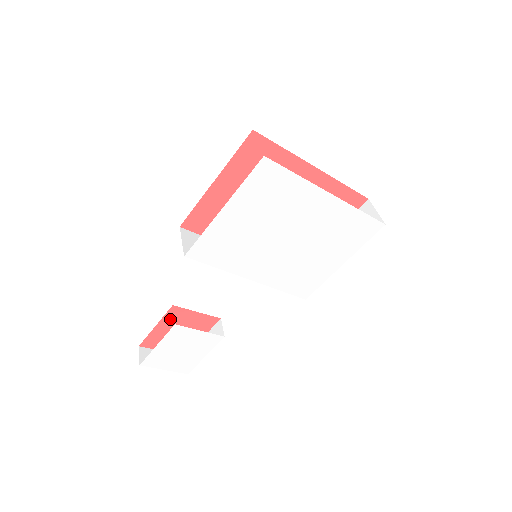
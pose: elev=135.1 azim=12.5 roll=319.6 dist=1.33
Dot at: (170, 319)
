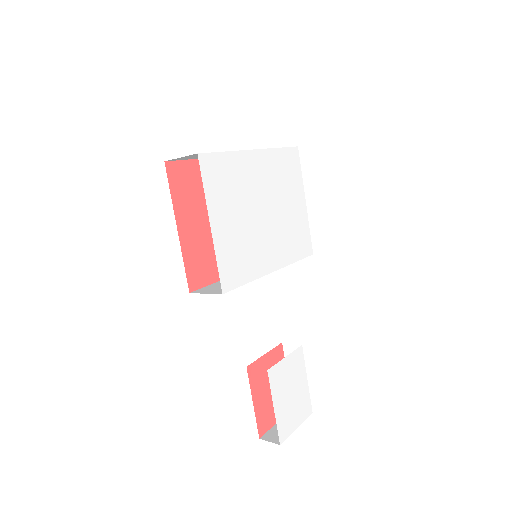
Dot at: (255, 383)
